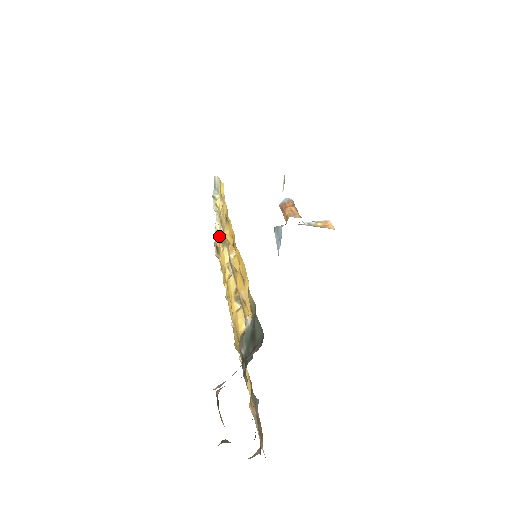
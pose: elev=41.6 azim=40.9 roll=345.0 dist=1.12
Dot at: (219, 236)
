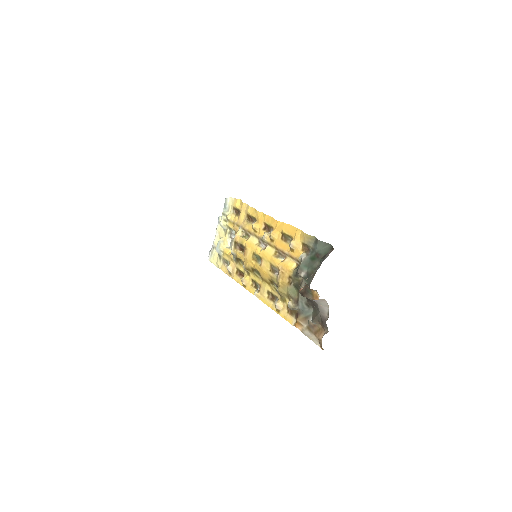
Dot at: (238, 234)
